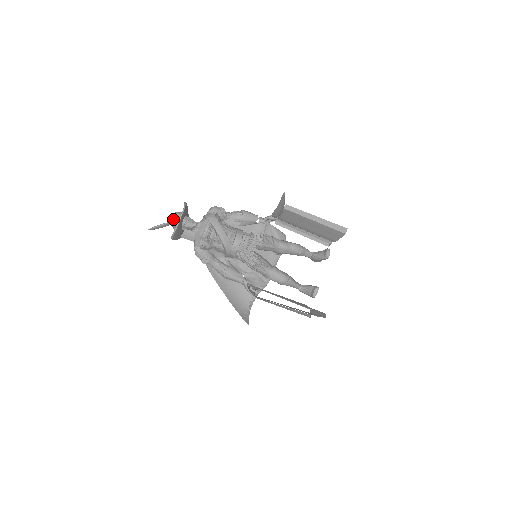
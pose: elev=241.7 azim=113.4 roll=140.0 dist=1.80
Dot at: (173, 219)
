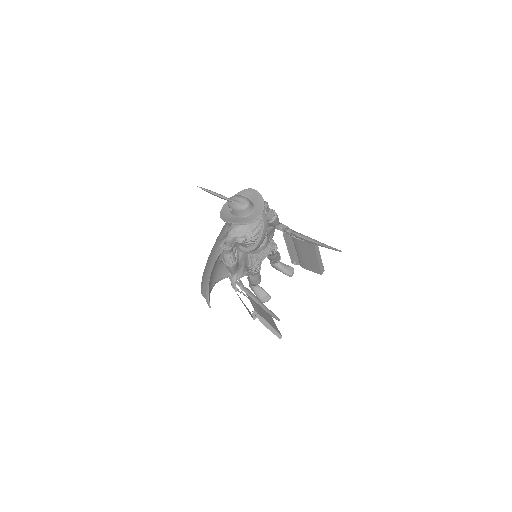
Dot at: (245, 209)
